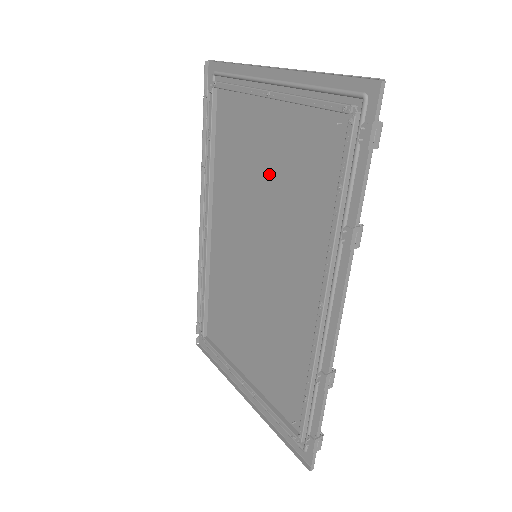
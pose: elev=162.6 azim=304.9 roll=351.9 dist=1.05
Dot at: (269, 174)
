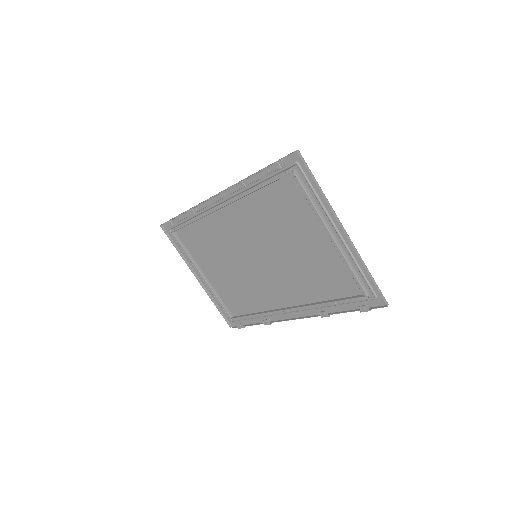
Dot at: (297, 249)
